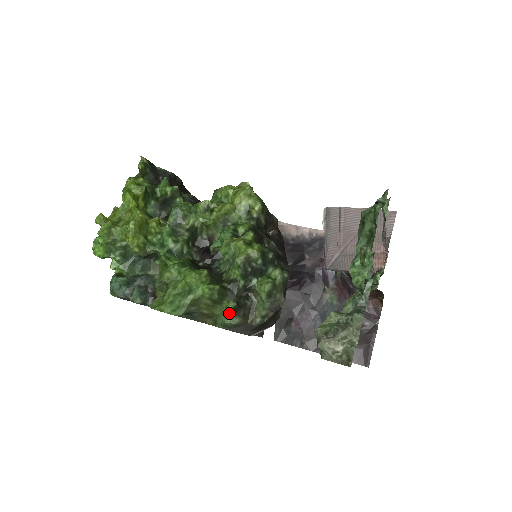
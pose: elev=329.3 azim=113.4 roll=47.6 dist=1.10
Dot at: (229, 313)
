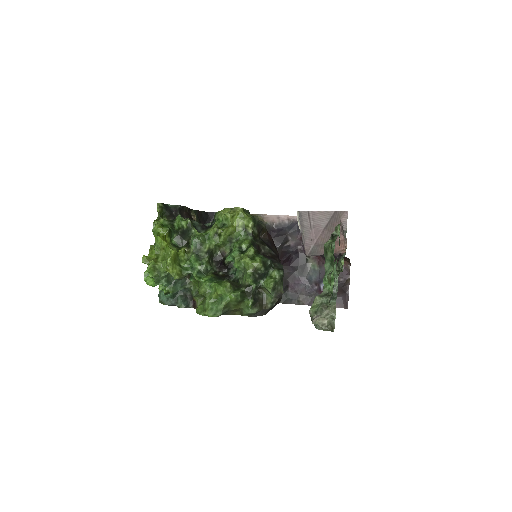
Dot at: (250, 307)
